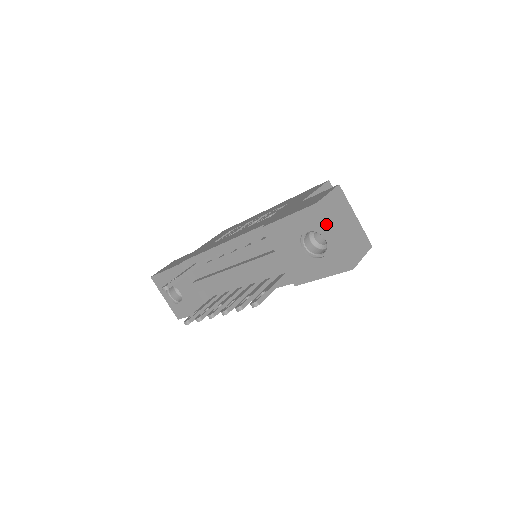
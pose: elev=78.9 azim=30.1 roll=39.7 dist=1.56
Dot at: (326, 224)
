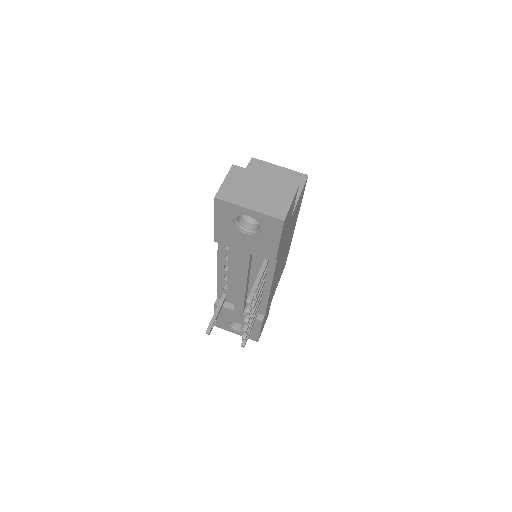
Dot at: (235, 206)
